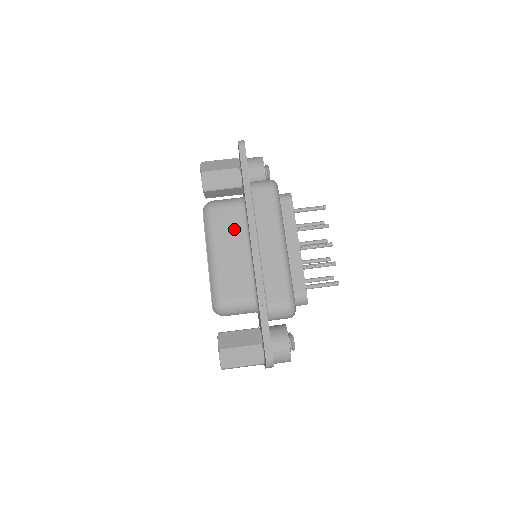
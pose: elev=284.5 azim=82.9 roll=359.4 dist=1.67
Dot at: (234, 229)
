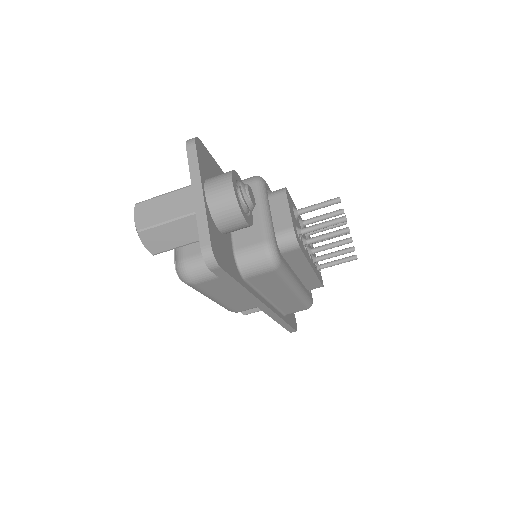
Dot at: (231, 287)
